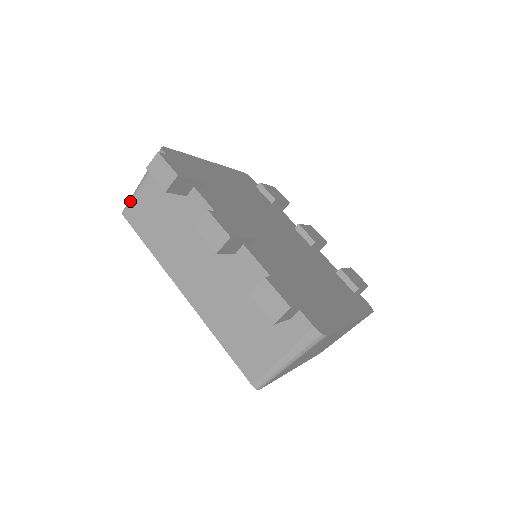
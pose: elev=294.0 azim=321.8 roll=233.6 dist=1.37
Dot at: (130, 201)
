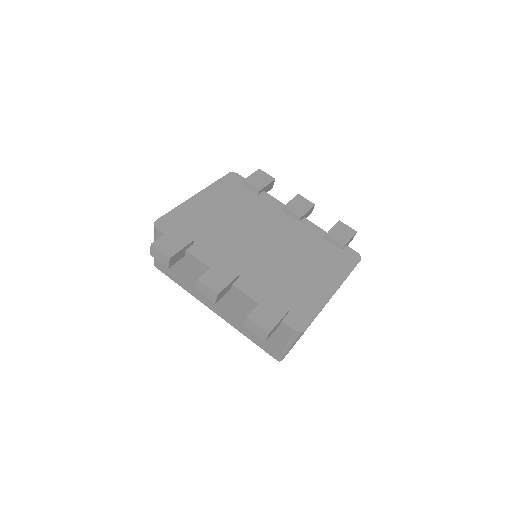
Dot at: (154, 258)
